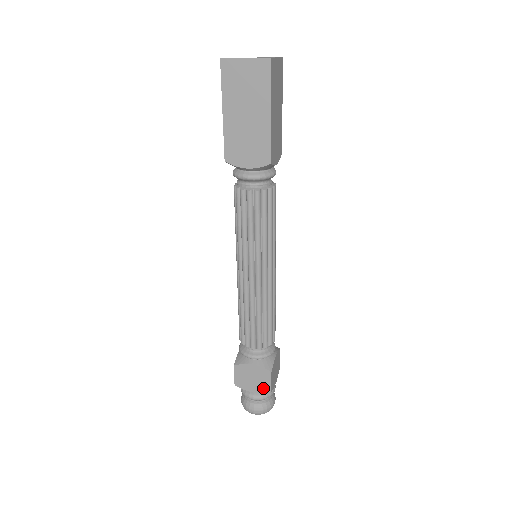
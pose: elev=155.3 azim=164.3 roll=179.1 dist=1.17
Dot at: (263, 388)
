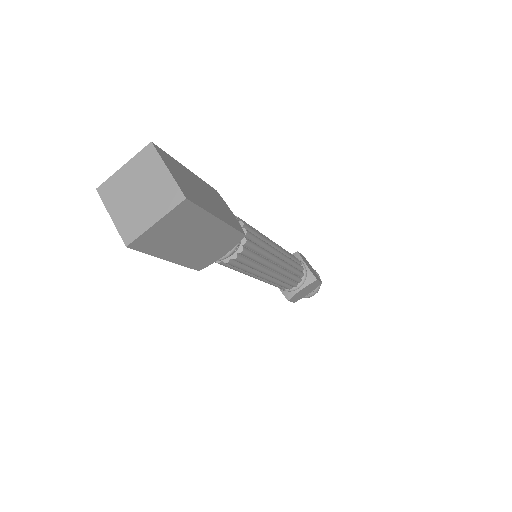
Dot at: (315, 287)
